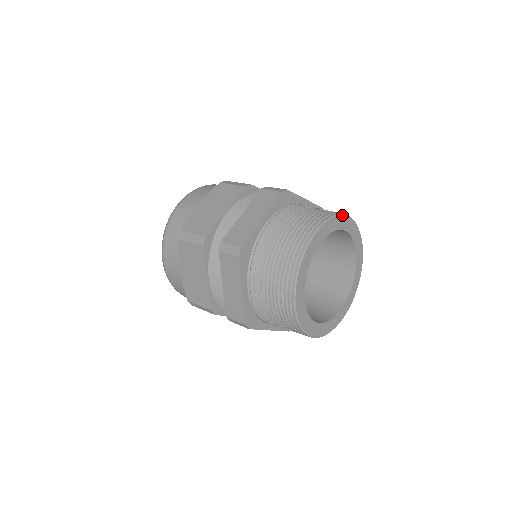
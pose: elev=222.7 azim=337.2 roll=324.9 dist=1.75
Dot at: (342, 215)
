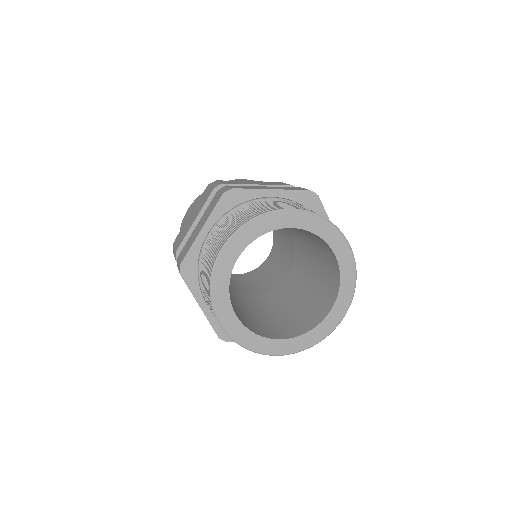
Dot at: (274, 212)
